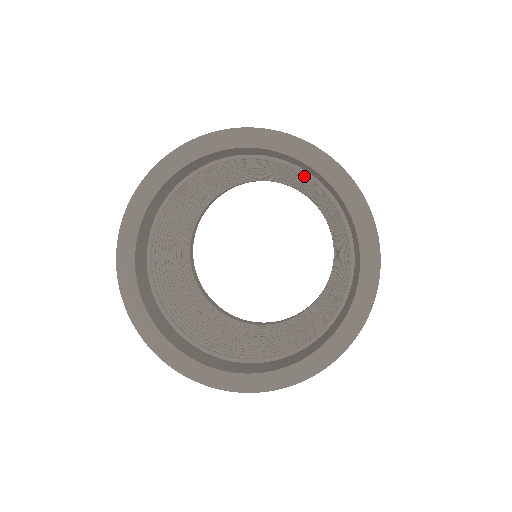
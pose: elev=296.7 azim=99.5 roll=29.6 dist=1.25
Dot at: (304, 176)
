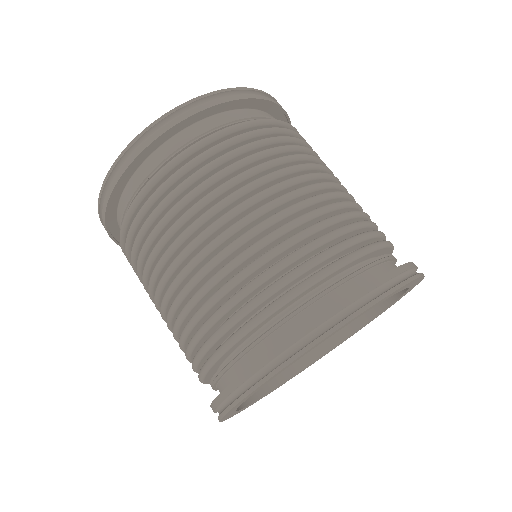
Dot at: occluded
